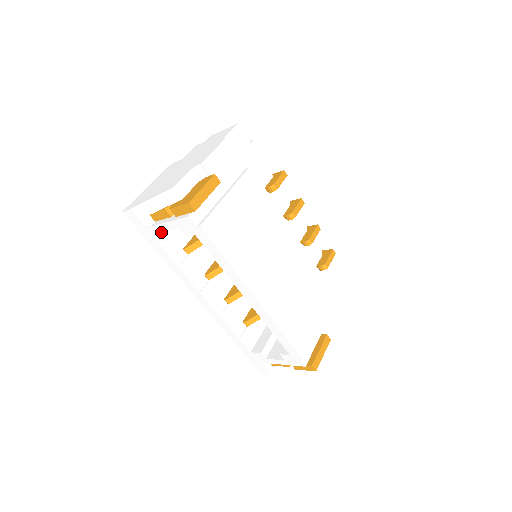
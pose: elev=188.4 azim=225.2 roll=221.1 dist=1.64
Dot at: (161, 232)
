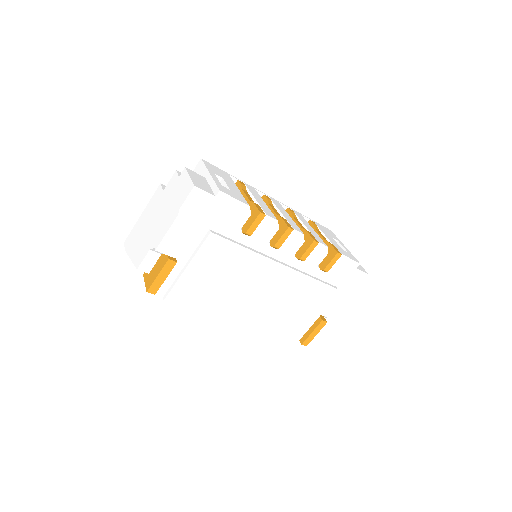
Dot at: occluded
